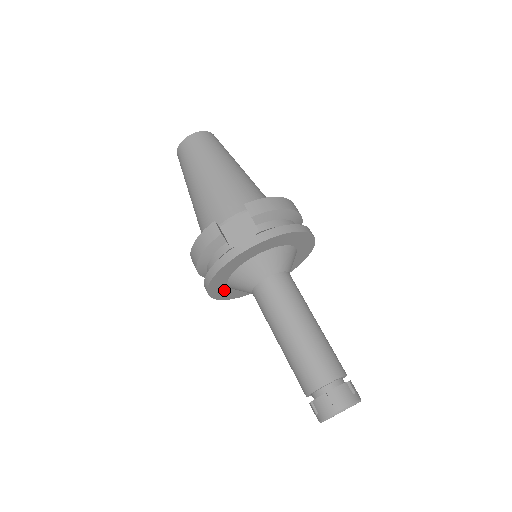
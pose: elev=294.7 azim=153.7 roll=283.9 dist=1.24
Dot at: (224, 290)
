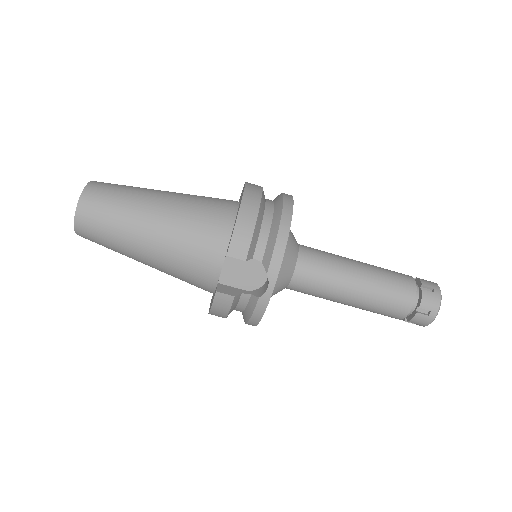
Dot at: occluded
